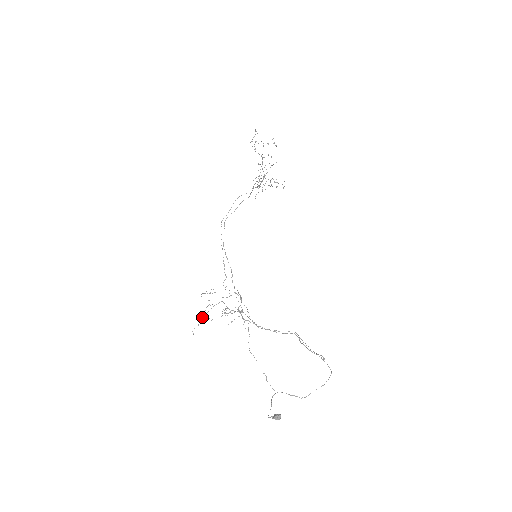
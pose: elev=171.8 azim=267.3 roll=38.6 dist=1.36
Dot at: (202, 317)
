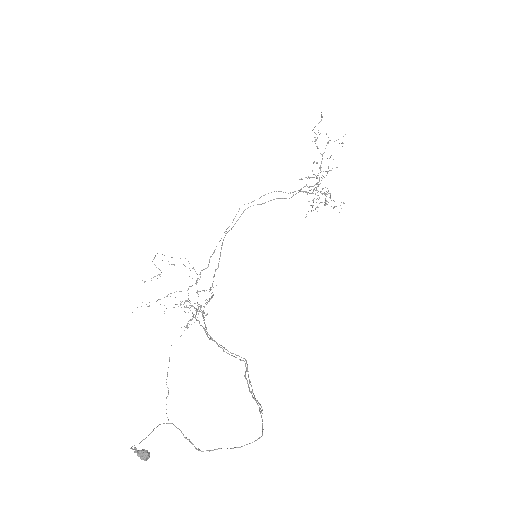
Dot at: occluded
